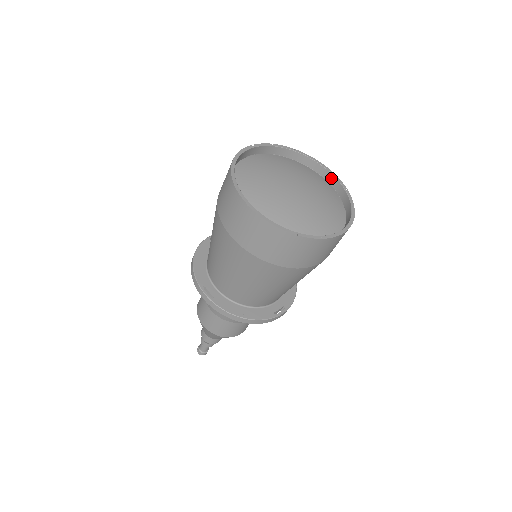
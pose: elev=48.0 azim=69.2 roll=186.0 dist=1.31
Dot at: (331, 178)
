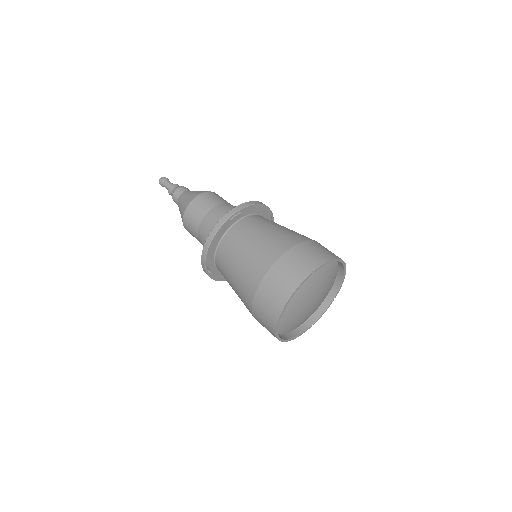
Dot at: (342, 272)
